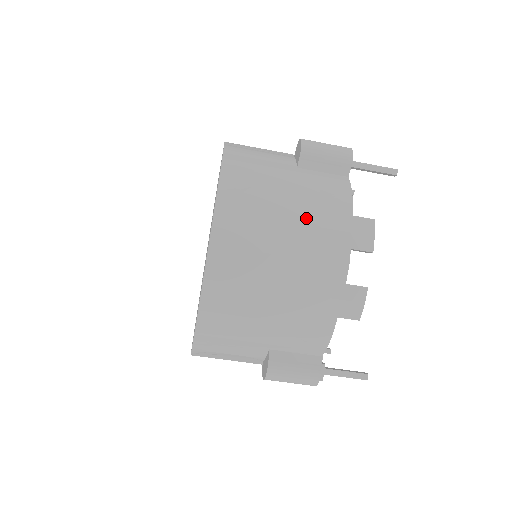
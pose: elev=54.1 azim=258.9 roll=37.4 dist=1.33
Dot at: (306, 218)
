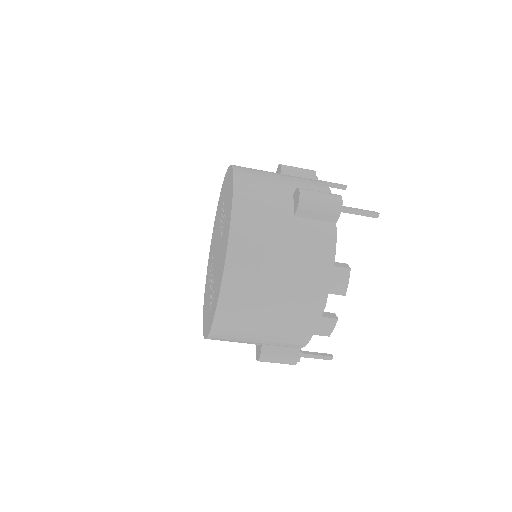
Dot at: (296, 270)
